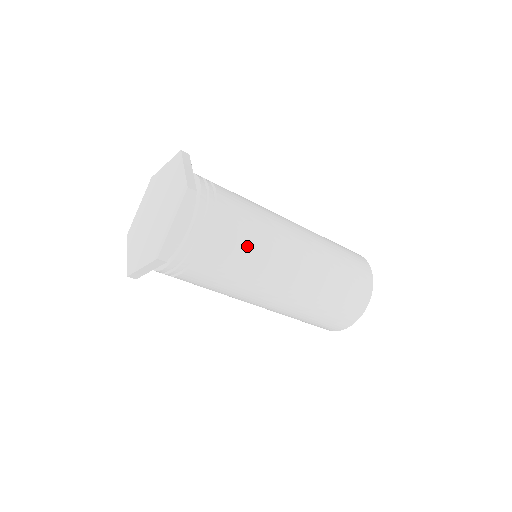
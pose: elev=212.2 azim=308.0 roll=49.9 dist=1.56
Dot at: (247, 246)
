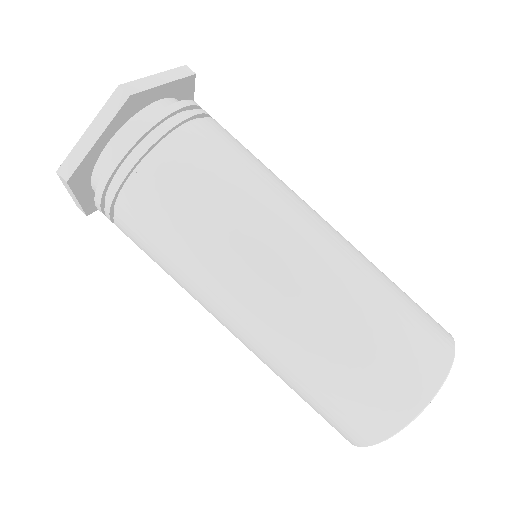
Dot at: occluded
